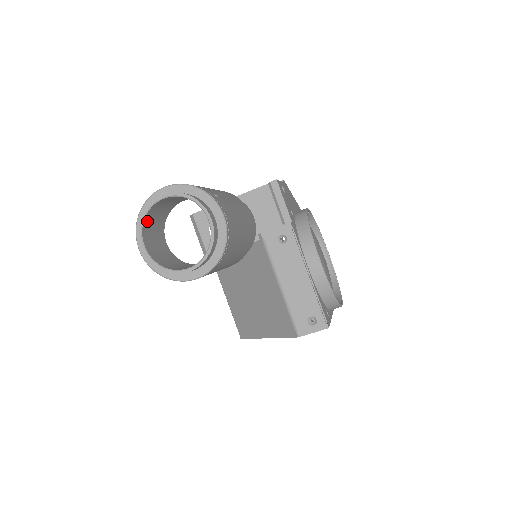
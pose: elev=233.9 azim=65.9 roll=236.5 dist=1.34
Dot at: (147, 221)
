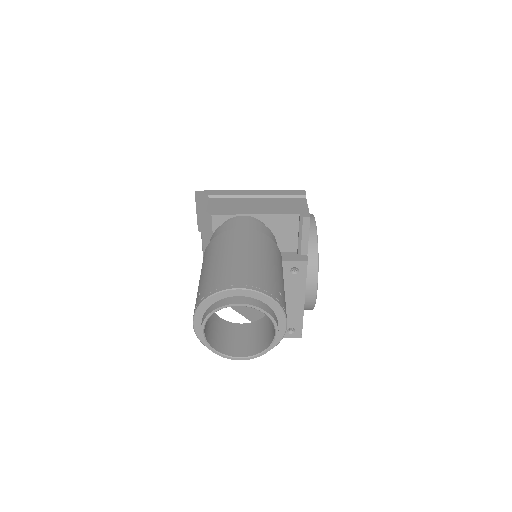
Dot at: (211, 310)
